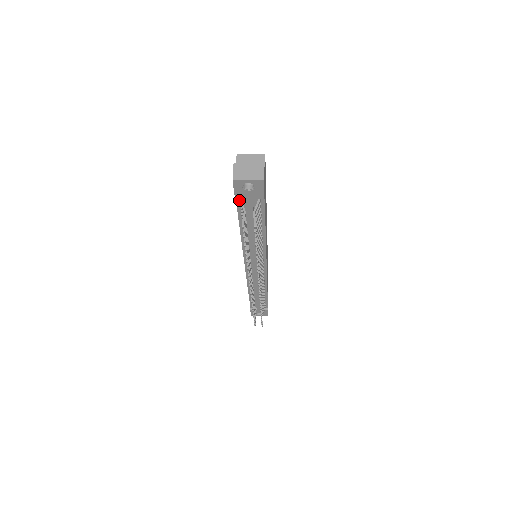
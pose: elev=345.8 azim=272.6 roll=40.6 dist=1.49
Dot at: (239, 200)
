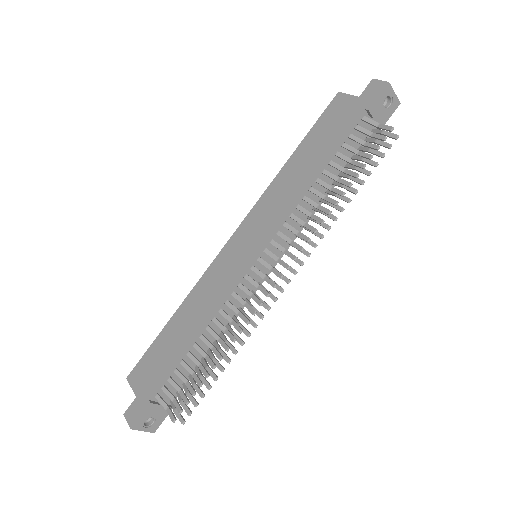
Dot at: (360, 119)
